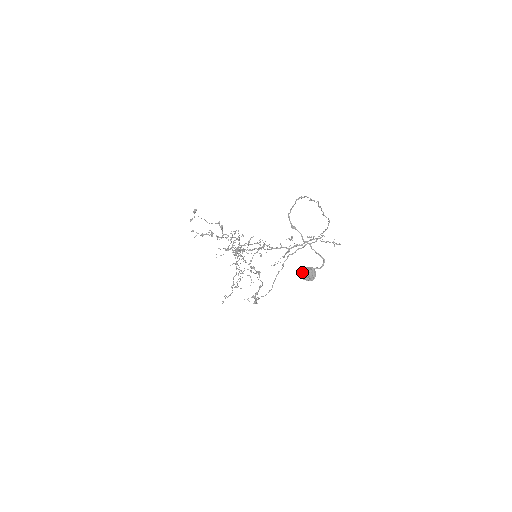
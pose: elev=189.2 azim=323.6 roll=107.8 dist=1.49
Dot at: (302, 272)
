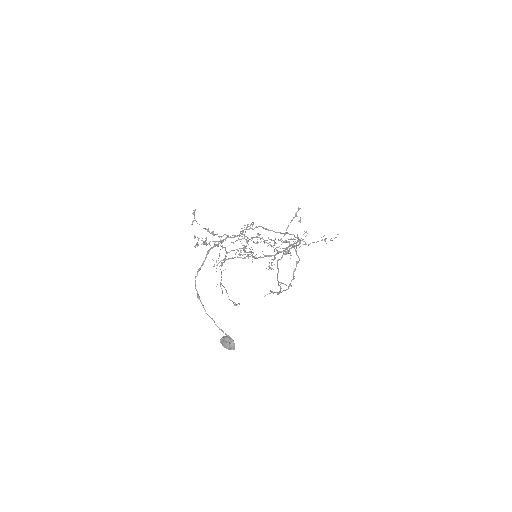
Dot at: (220, 342)
